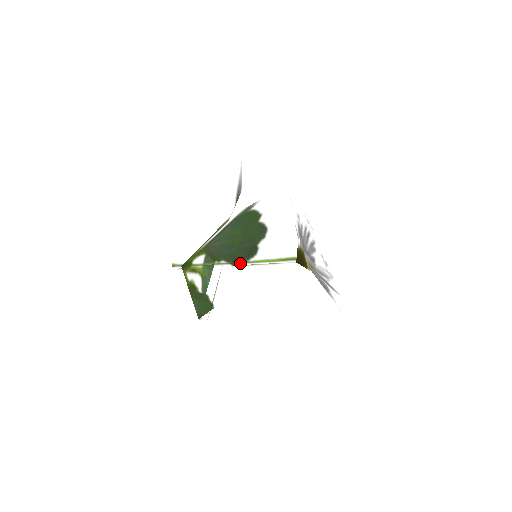
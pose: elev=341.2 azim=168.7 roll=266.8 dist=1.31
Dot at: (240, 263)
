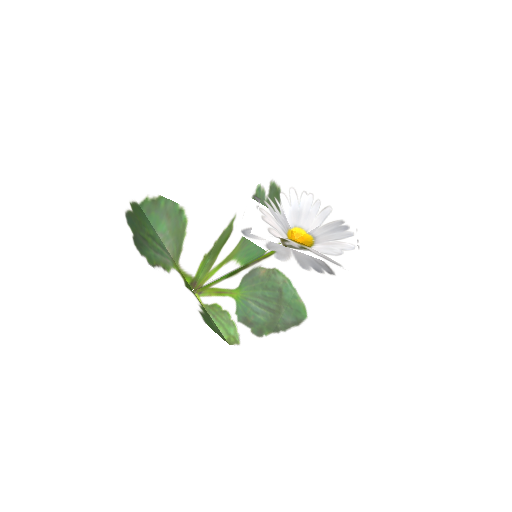
Dot at: (147, 261)
